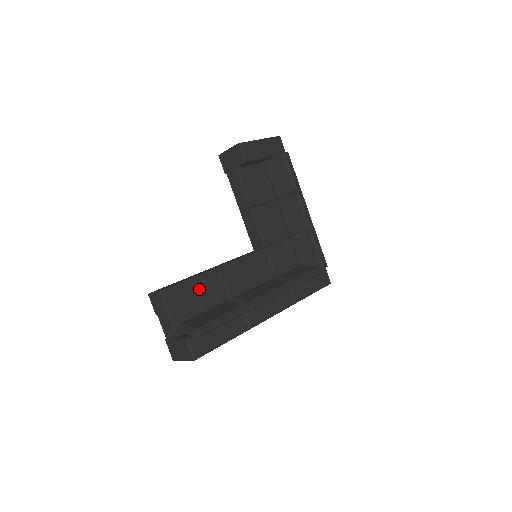
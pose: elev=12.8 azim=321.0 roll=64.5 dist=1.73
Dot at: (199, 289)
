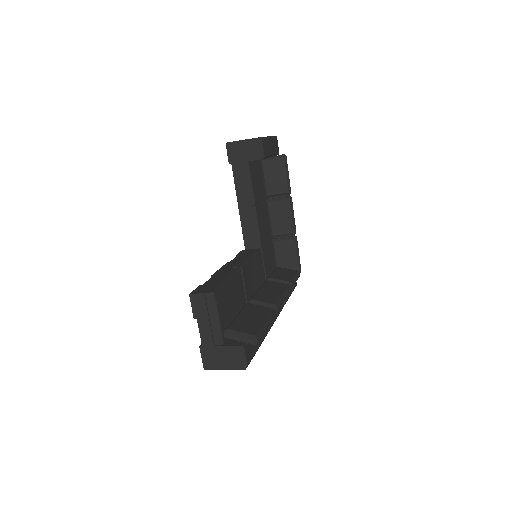
Dot at: (233, 290)
